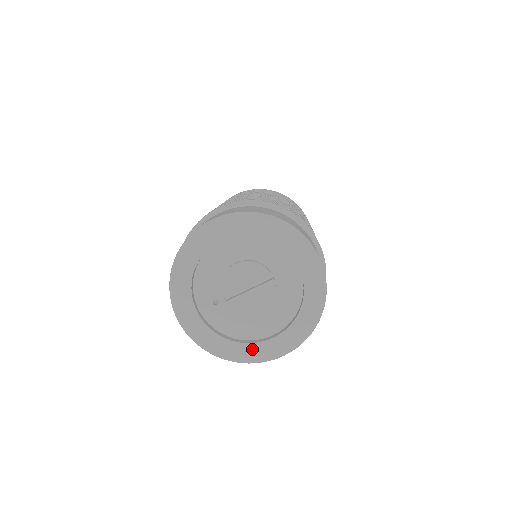
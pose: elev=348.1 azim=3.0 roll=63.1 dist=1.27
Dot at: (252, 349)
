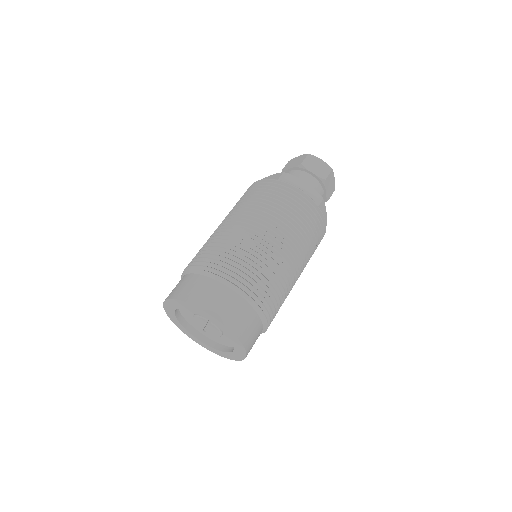
Dot at: (231, 355)
